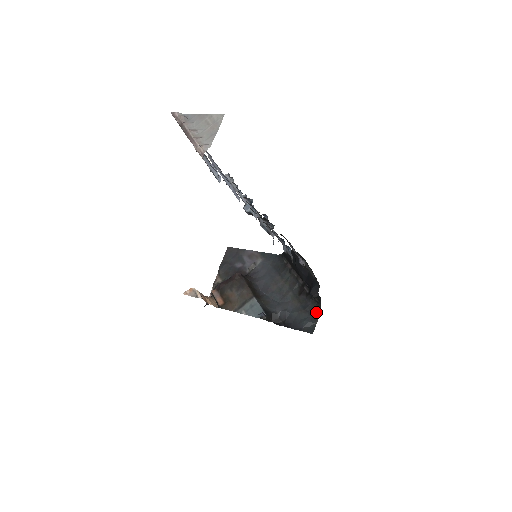
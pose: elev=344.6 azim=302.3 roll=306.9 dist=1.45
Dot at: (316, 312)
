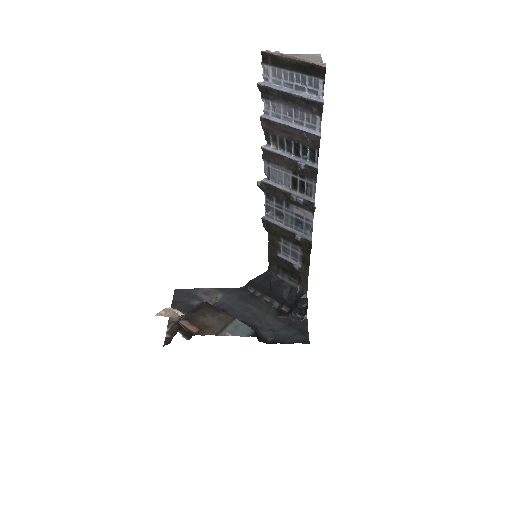
Dot at: (304, 326)
